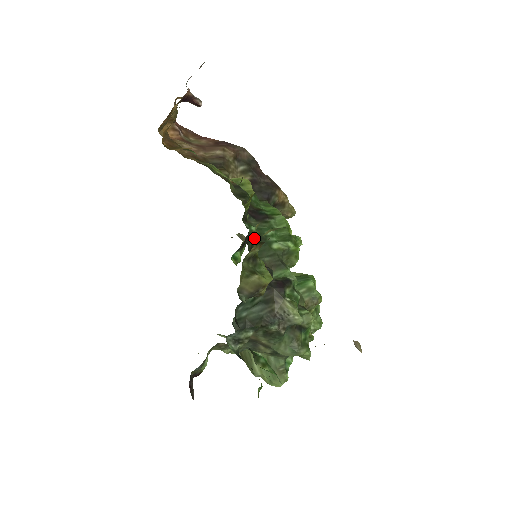
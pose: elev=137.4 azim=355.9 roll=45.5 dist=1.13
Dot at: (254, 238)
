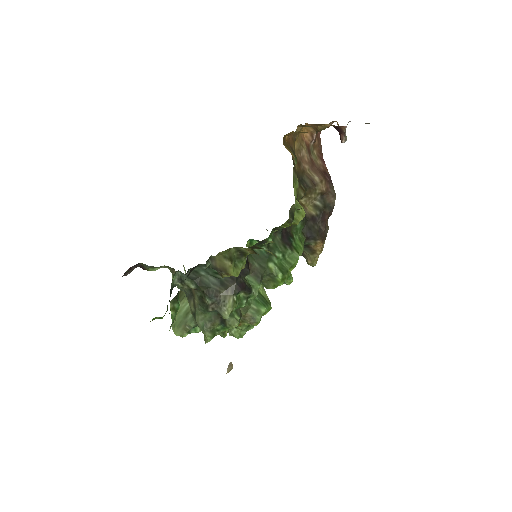
Dot at: (266, 246)
